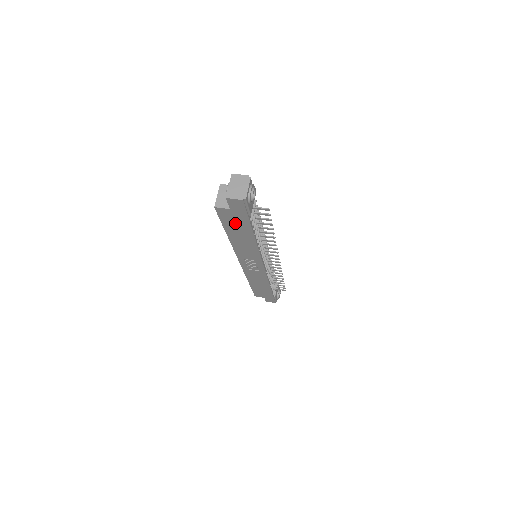
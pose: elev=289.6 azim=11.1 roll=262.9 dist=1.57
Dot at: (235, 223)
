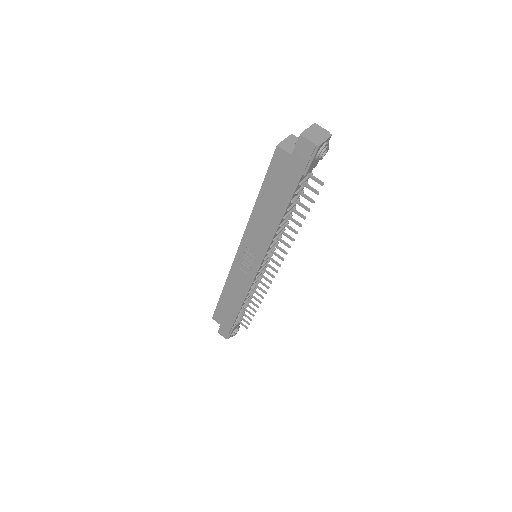
Dot at: (280, 181)
